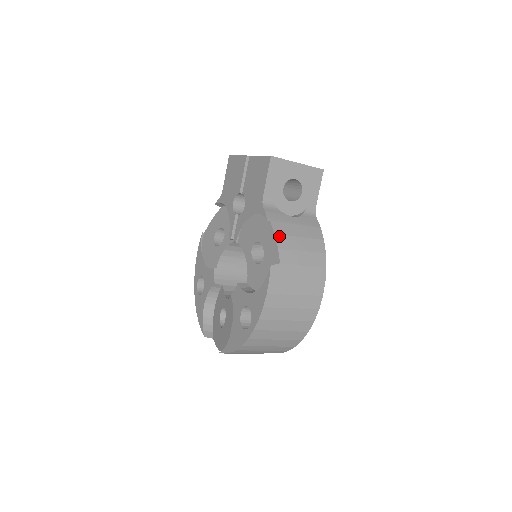
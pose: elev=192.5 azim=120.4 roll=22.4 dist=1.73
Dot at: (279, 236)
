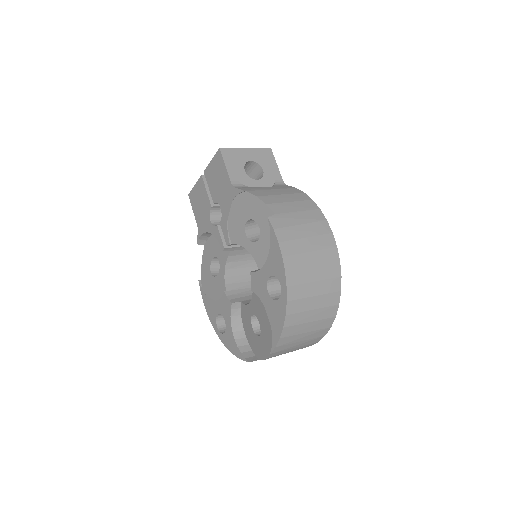
Dot at: (262, 197)
